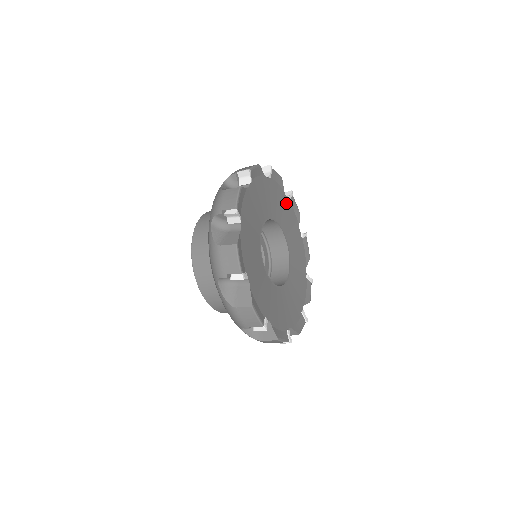
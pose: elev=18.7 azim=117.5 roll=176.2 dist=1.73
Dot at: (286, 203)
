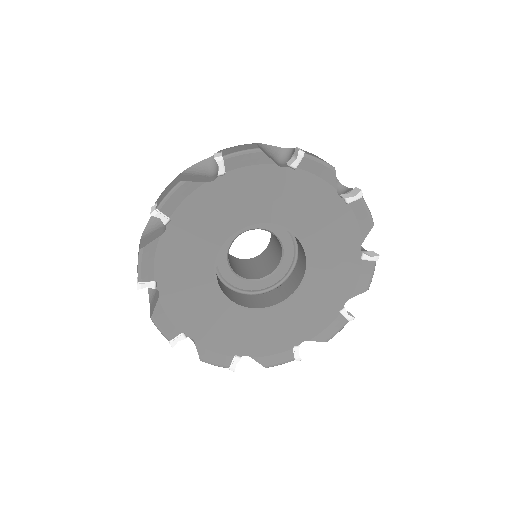
Dot at: (335, 207)
